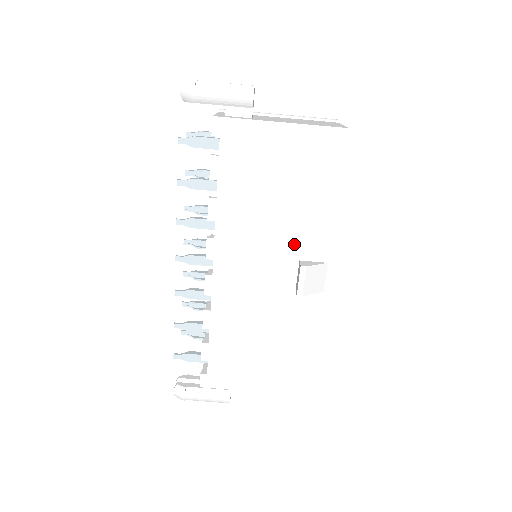
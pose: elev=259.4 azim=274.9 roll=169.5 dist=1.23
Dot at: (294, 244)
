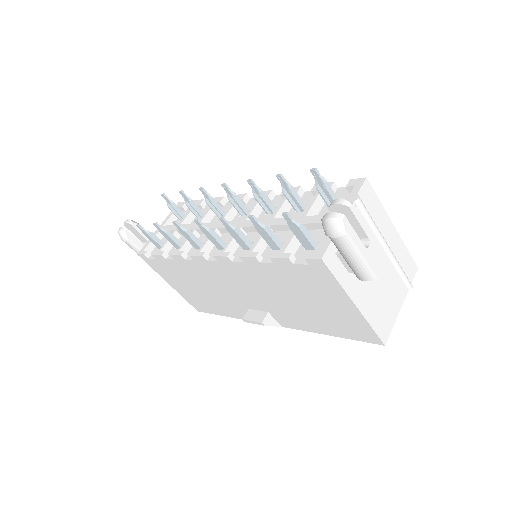
Dot at: (276, 309)
